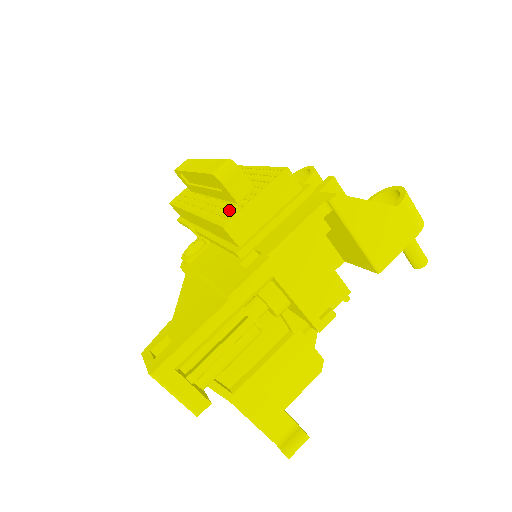
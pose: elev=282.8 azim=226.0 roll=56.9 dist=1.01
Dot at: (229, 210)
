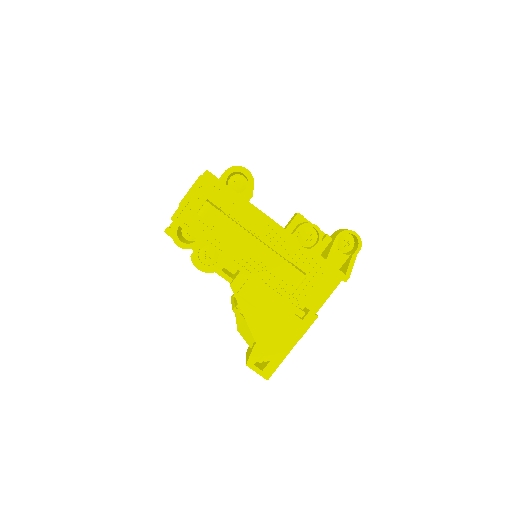
Dot at: (293, 293)
